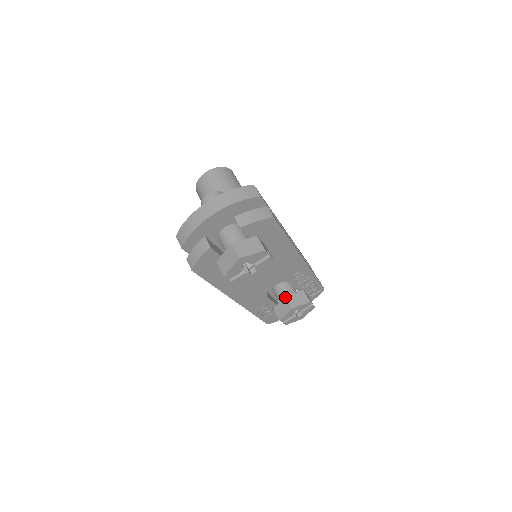
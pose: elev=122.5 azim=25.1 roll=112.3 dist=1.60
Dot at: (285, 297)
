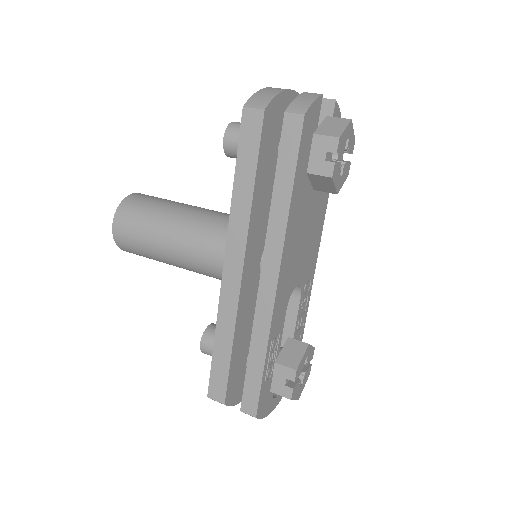
Dot at: (288, 337)
